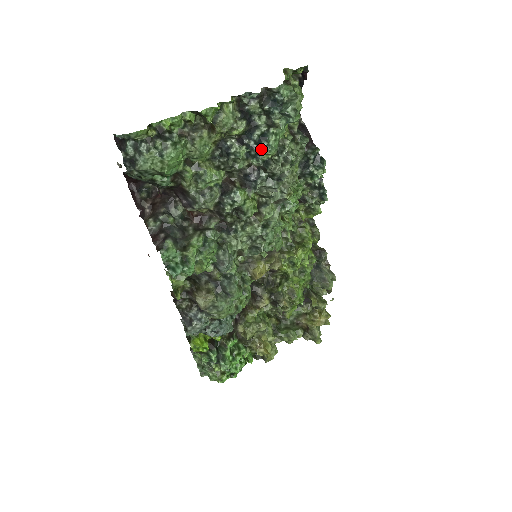
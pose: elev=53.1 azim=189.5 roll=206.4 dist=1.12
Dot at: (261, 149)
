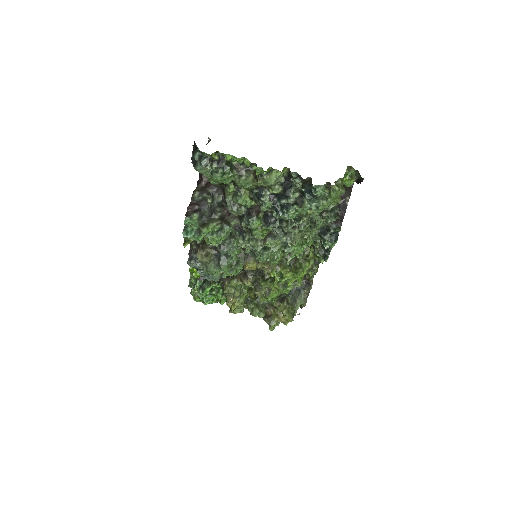
Dot at: (281, 211)
